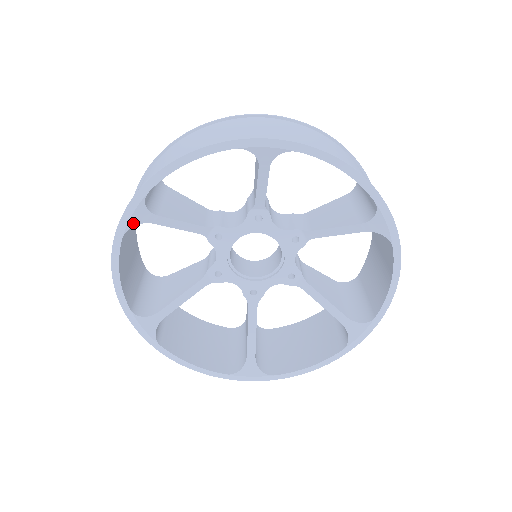
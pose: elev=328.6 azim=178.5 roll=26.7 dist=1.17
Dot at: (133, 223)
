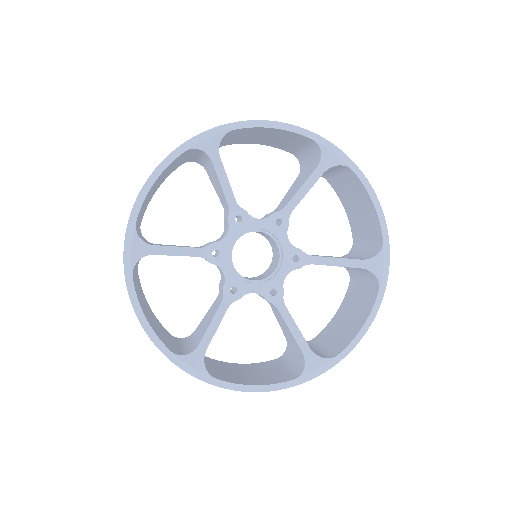
Dot at: (136, 259)
